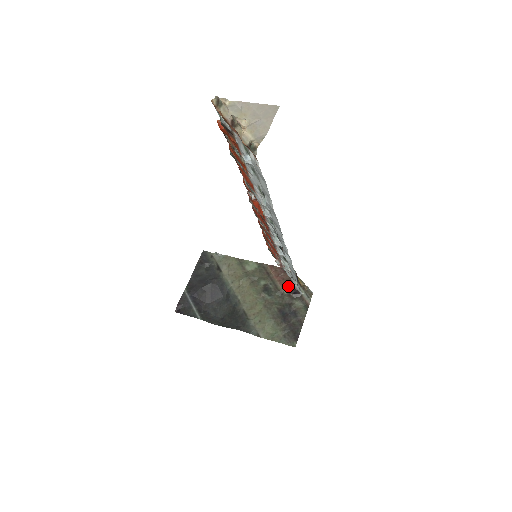
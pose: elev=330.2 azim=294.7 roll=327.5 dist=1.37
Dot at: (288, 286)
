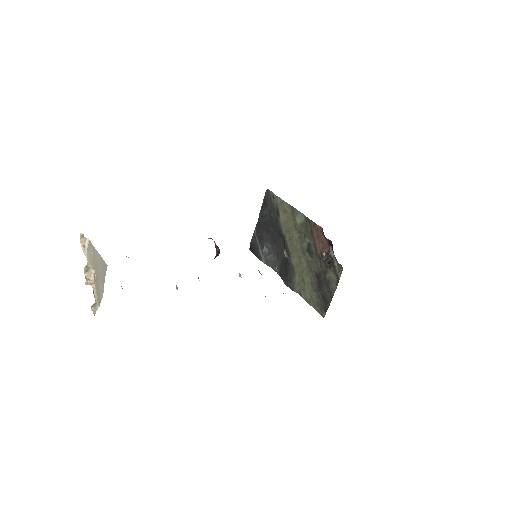
Dot at: (325, 253)
